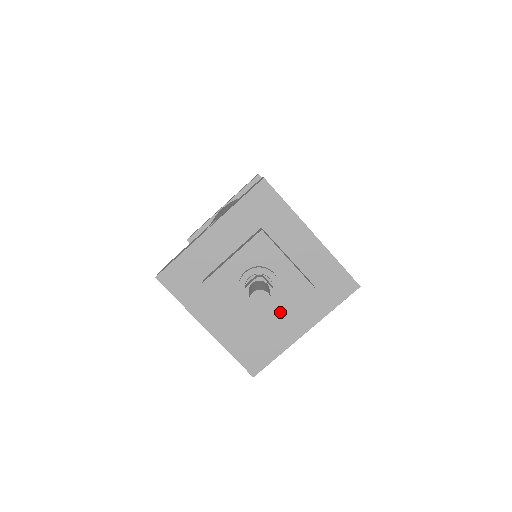
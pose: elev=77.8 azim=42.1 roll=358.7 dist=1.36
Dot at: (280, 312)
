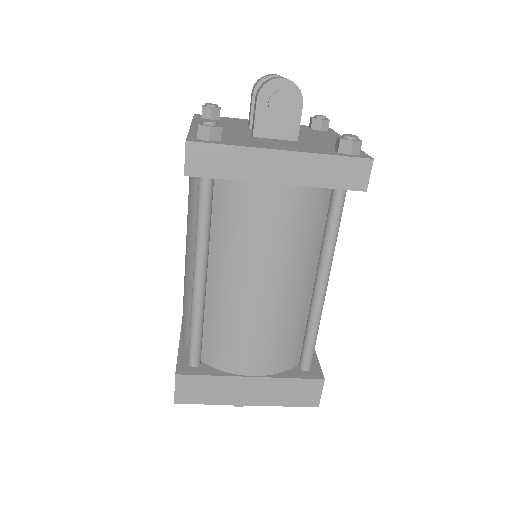
Dot at: occluded
